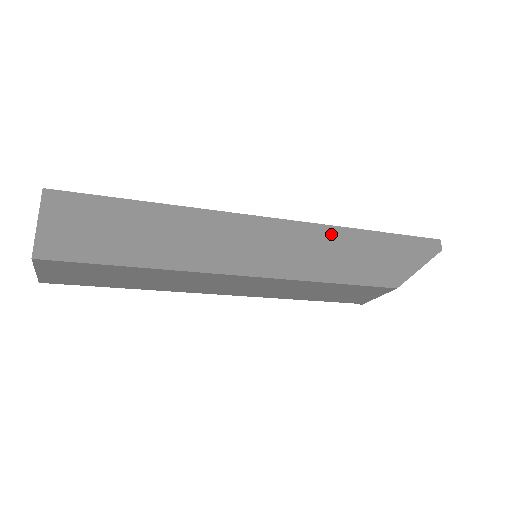
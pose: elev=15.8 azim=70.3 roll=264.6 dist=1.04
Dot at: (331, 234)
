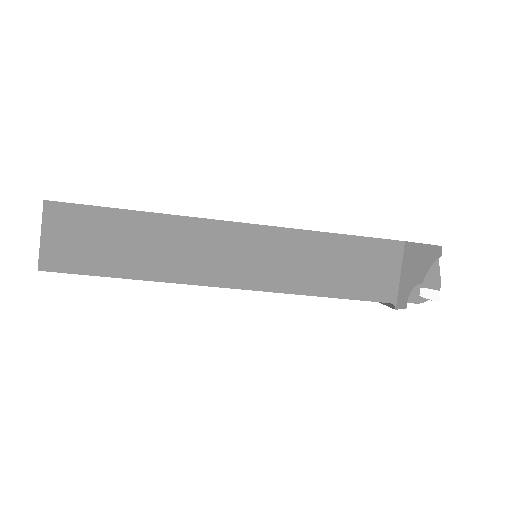
Dot at: occluded
